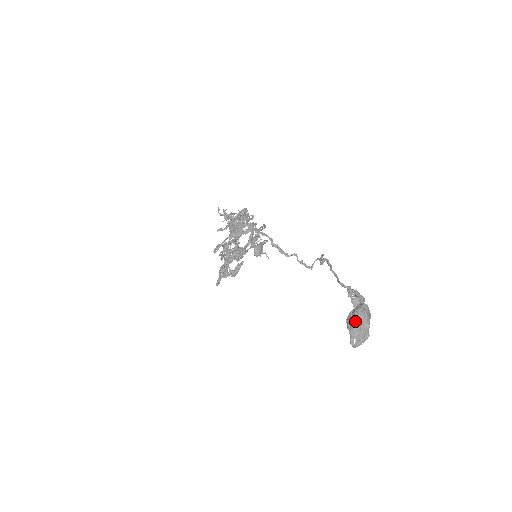
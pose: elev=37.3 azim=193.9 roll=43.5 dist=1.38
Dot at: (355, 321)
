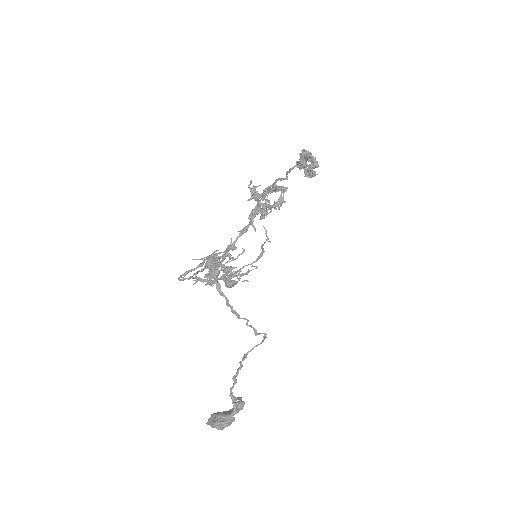
Dot at: occluded
